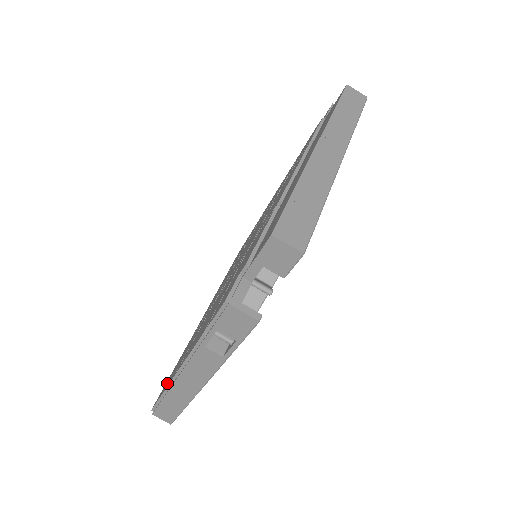
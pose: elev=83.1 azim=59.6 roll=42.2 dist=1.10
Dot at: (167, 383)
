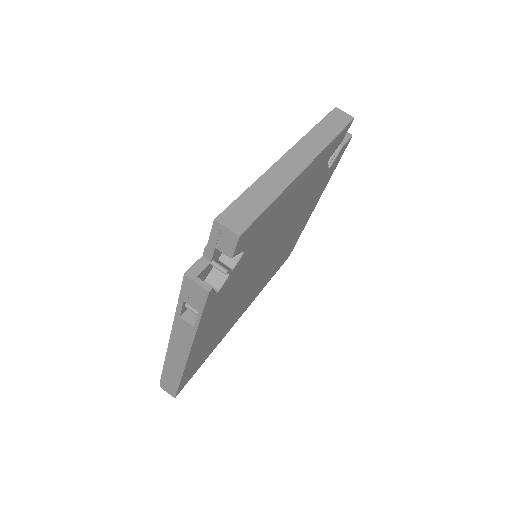
Dot at: occluded
